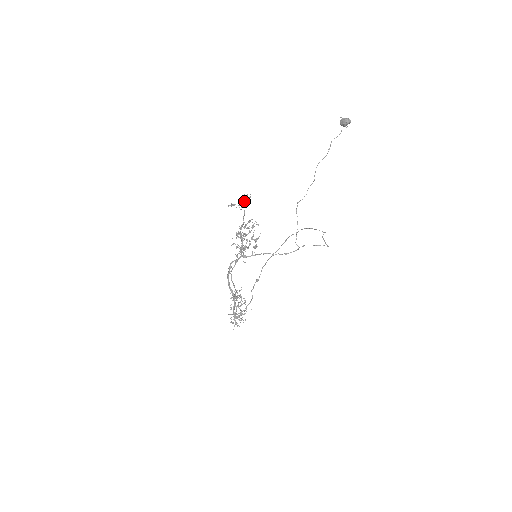
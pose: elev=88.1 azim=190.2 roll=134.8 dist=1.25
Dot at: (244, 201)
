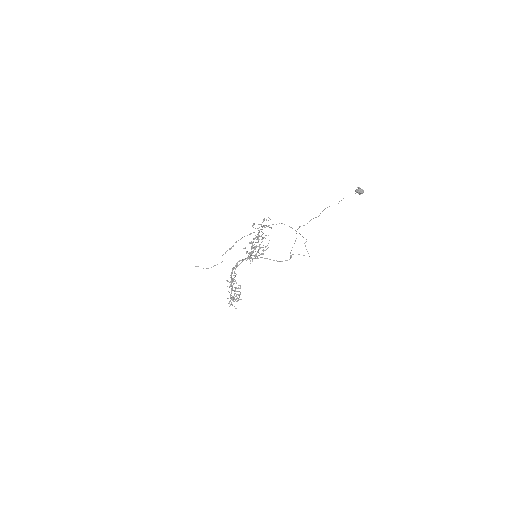
Dot at: occluded
